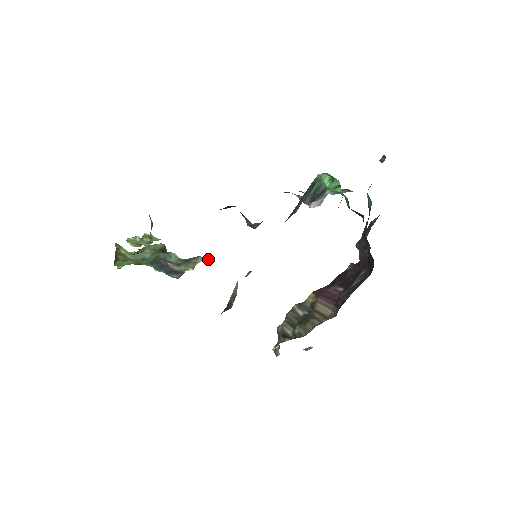
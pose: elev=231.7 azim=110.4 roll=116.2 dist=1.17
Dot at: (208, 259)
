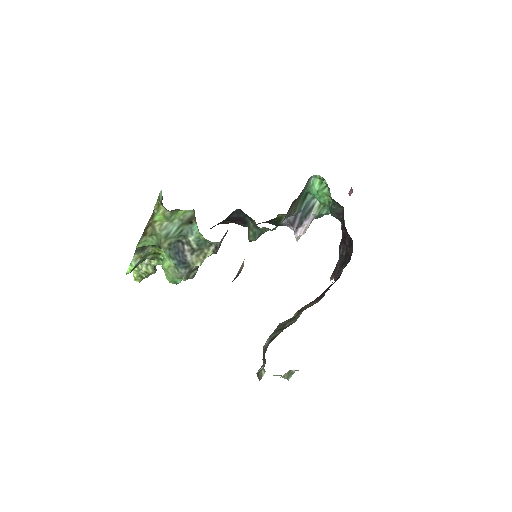
Dot at: occluded
